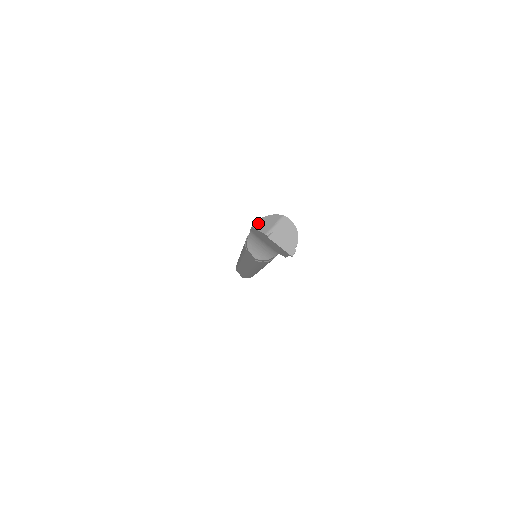
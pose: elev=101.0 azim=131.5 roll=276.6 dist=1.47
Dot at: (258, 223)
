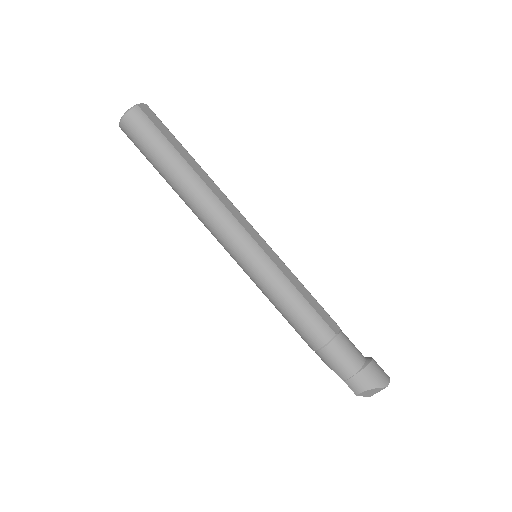
Dot at: (363, 394)
